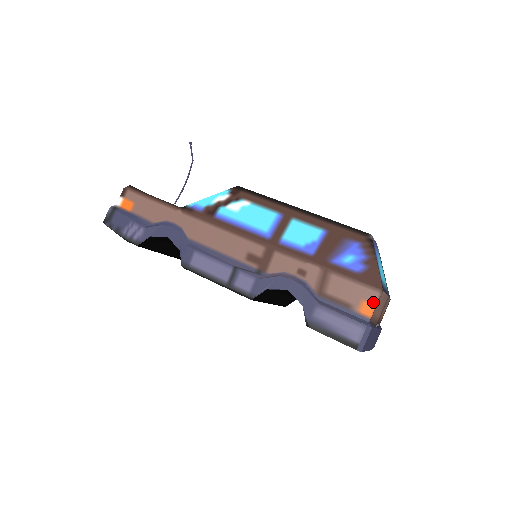
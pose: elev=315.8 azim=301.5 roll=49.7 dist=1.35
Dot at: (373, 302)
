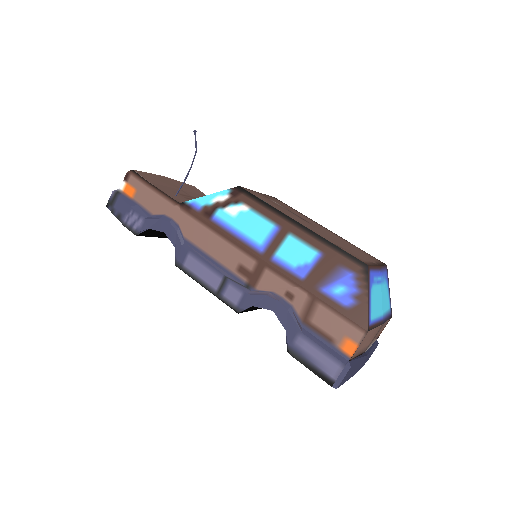
Dot at: (356, 342)
